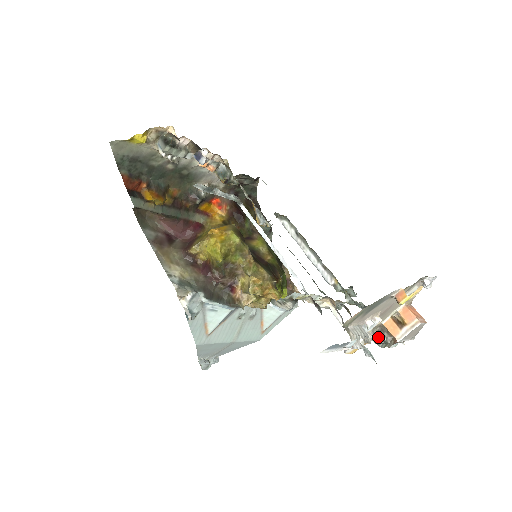
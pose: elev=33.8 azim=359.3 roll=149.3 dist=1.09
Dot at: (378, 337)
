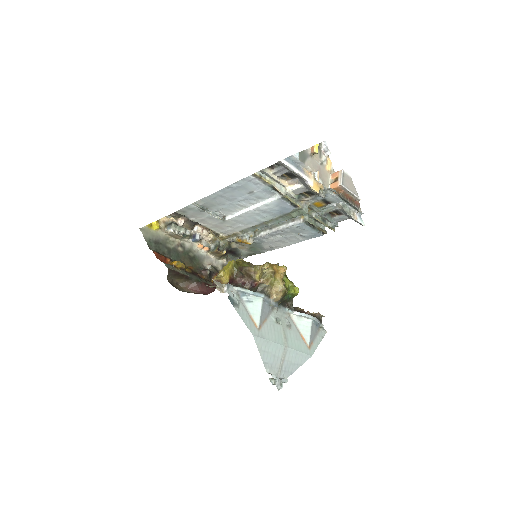
Dot at: (331, 193)
